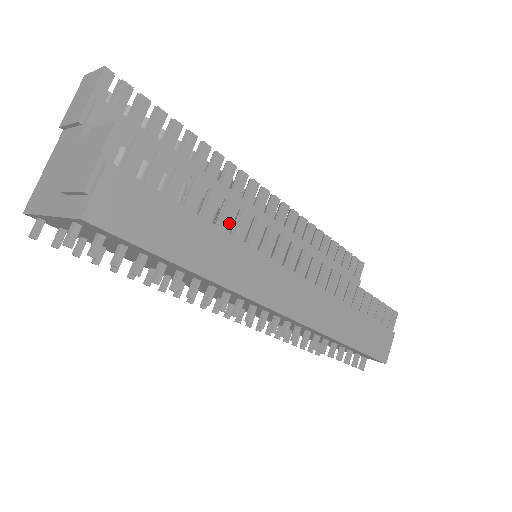
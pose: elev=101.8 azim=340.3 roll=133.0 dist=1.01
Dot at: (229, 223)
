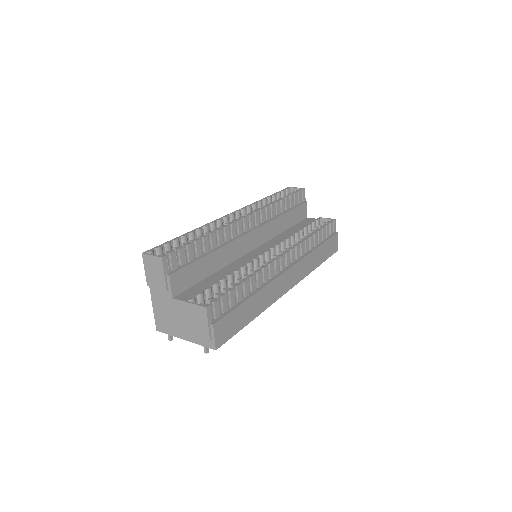
Dot at: (255, 285)
